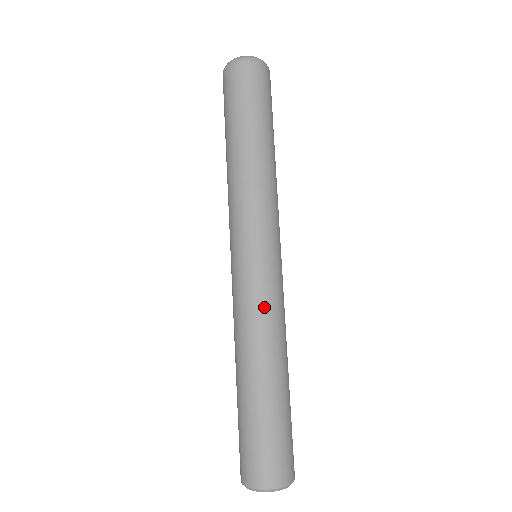
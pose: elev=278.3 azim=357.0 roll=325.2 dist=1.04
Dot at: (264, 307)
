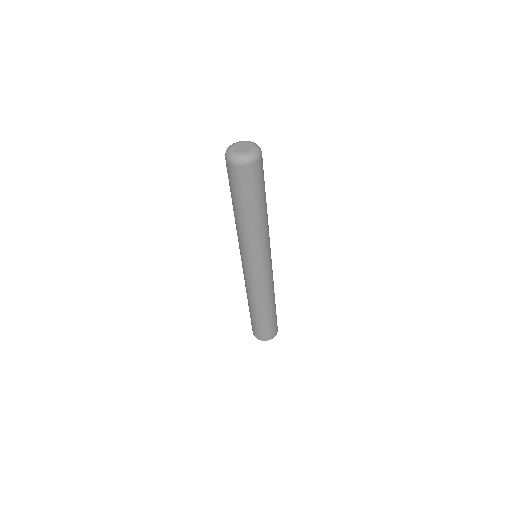
Dot at: (255, 288)
